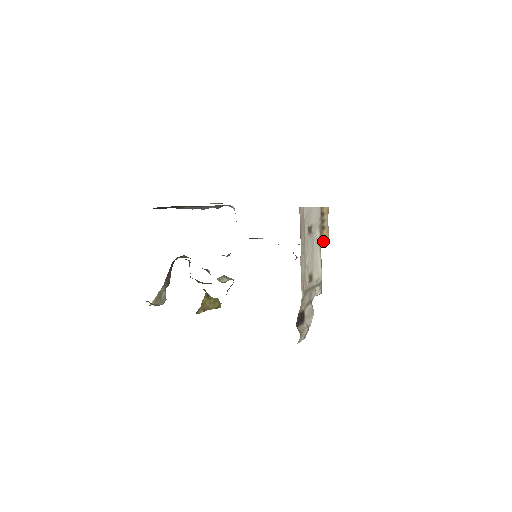
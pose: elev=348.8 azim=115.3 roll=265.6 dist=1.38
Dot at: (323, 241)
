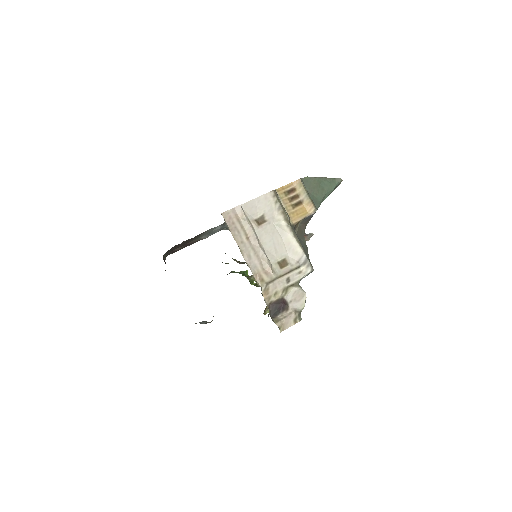
Dot at: (305, 216)
